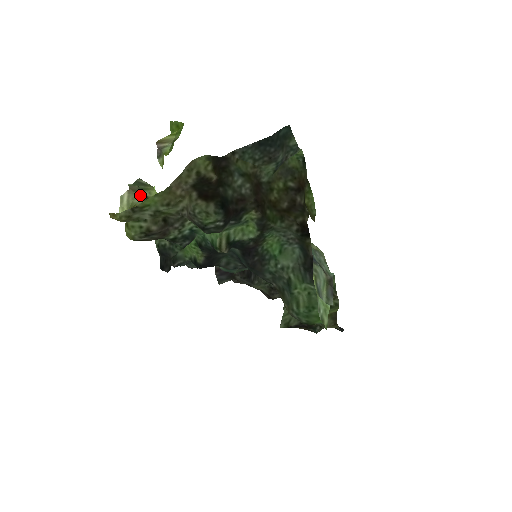
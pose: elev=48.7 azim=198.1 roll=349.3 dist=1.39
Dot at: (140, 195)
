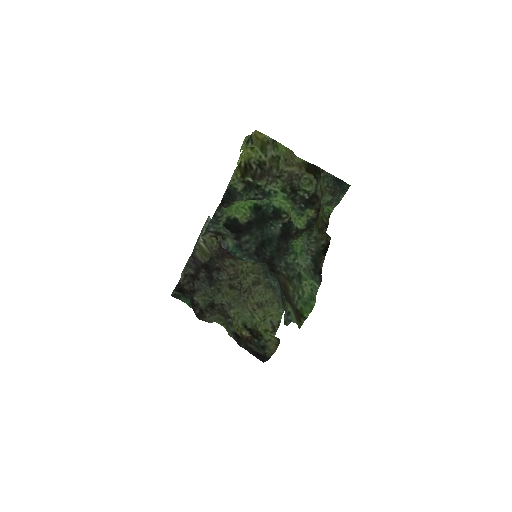
Dot at: occluded
